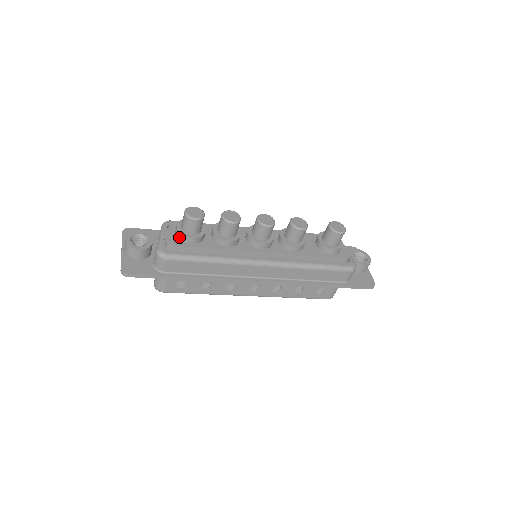
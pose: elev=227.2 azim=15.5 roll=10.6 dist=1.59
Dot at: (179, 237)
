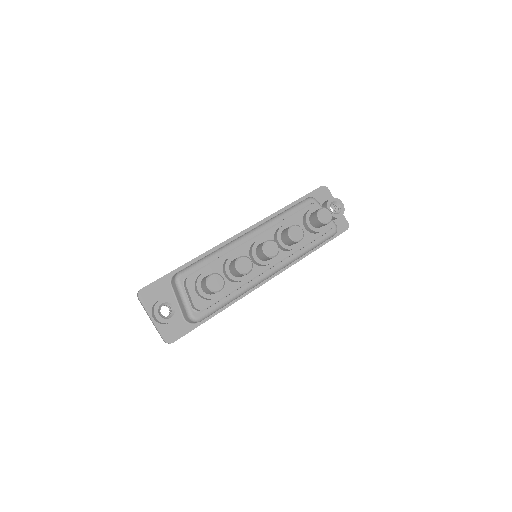
Dot at: (204, 299)
